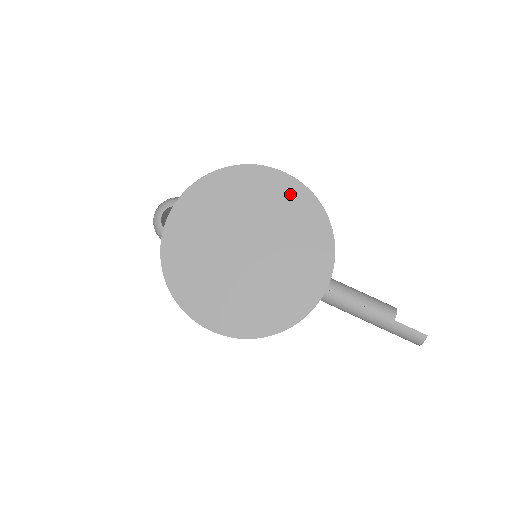
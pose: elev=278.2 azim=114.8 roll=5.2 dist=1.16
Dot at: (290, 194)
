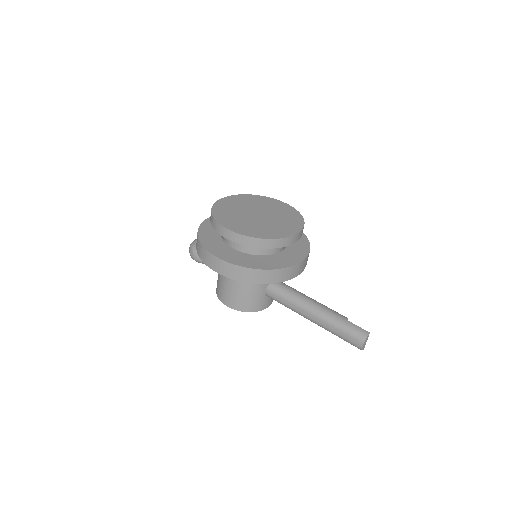
Dot at: (290, 208)
